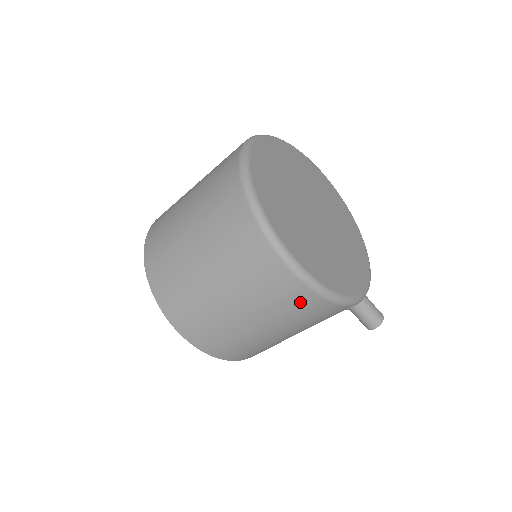
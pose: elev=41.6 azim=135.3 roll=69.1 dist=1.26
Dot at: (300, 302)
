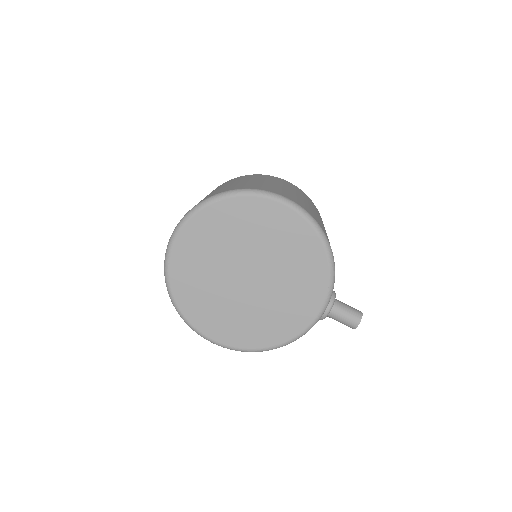
Dot at: occluded
